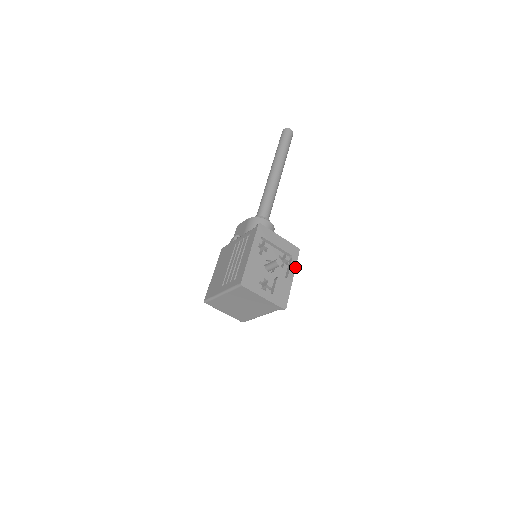
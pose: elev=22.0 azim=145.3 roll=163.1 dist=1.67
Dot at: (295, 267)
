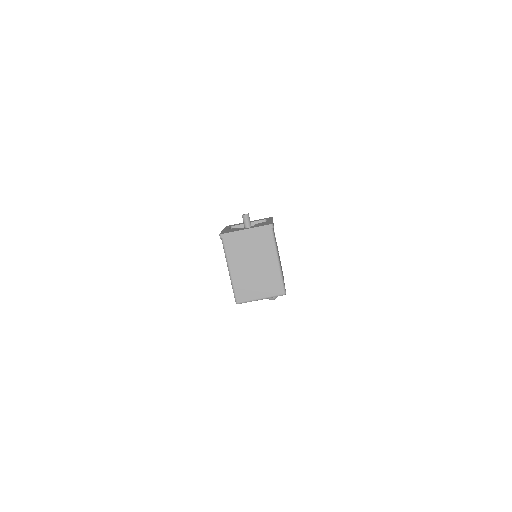
Dot at: occluded
